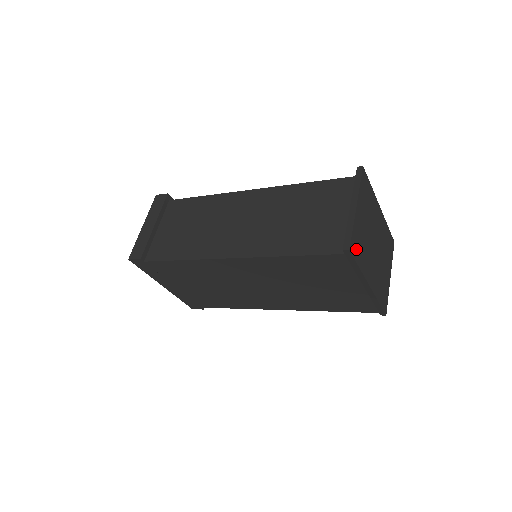
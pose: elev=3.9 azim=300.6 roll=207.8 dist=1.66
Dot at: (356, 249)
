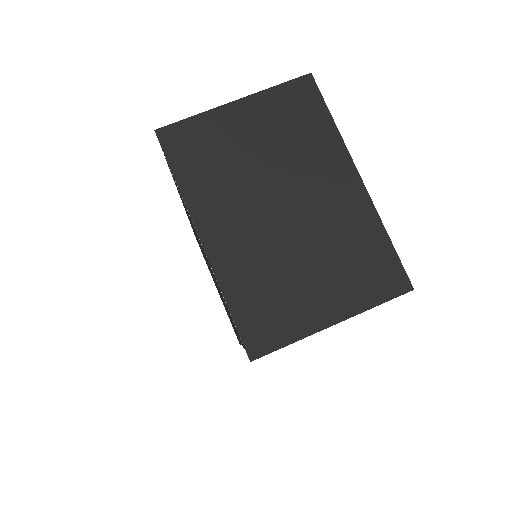
Dot at: (184, 149)
